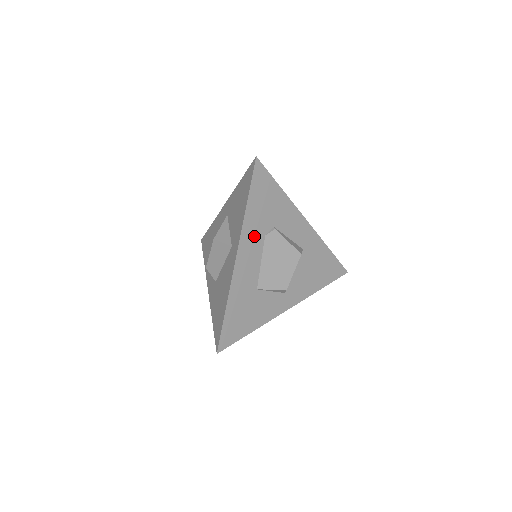
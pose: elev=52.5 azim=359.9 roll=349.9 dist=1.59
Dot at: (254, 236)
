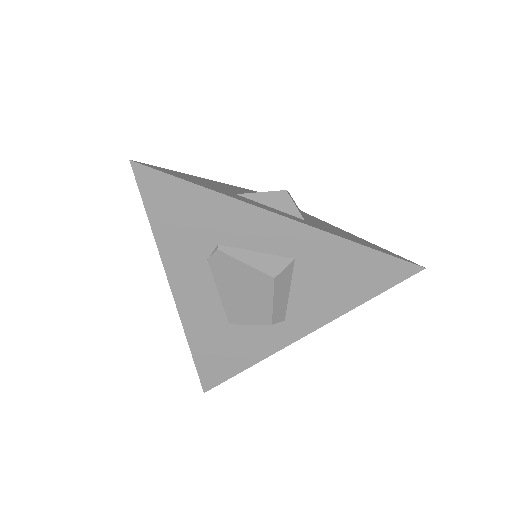
Dot at: (188, 265)
